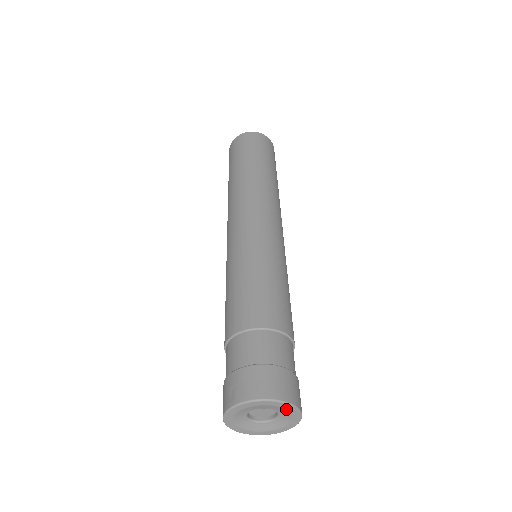
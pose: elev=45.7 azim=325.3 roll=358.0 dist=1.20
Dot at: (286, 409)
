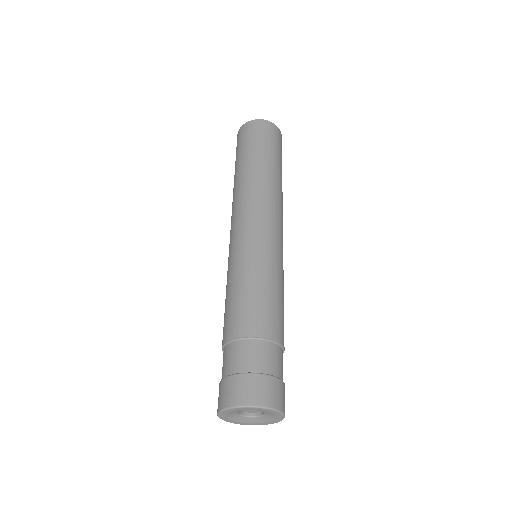
Dot at: (258, 410)
